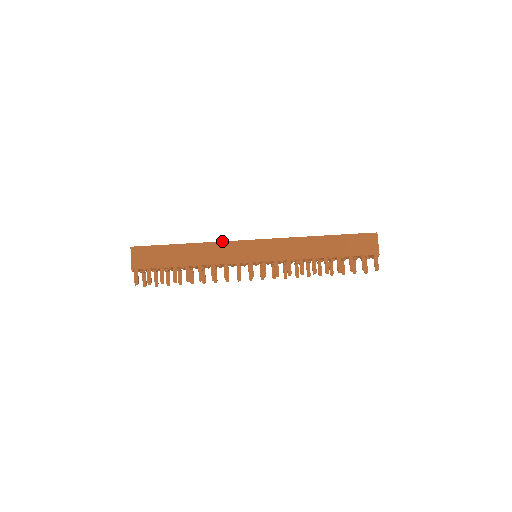
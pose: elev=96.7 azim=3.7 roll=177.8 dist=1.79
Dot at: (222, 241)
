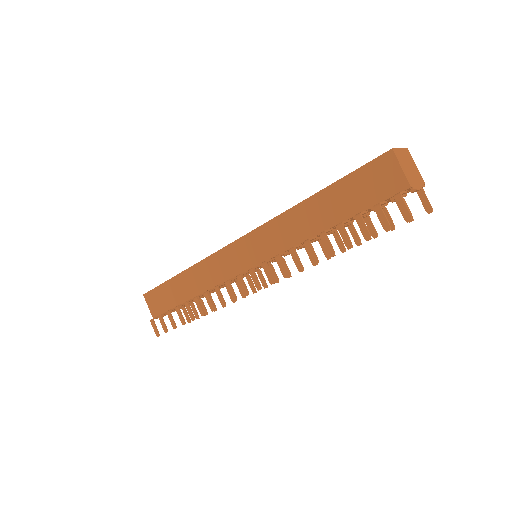
Dot at: (207, 257)
